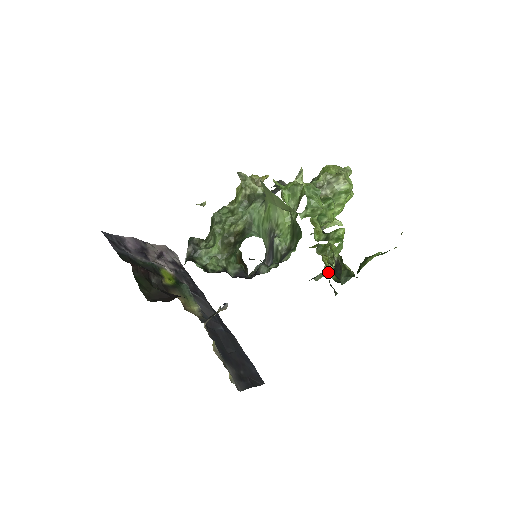
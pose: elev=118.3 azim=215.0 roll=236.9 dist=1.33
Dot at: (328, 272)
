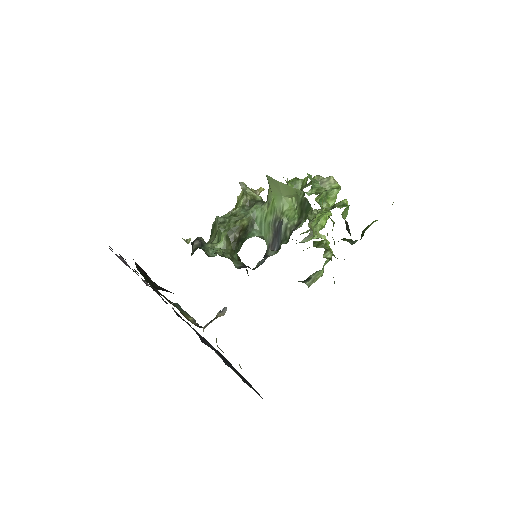
Dot at: (320, 275)
